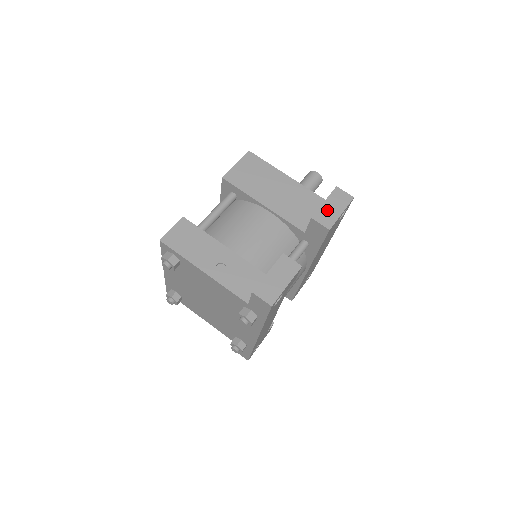
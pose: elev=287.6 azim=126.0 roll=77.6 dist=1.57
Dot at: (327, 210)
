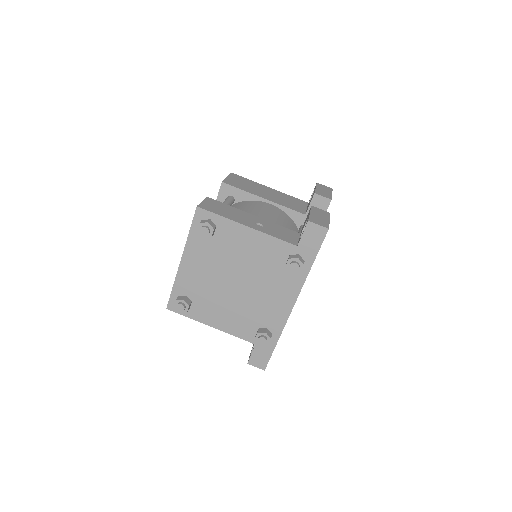
Dot at: (321, 191)
